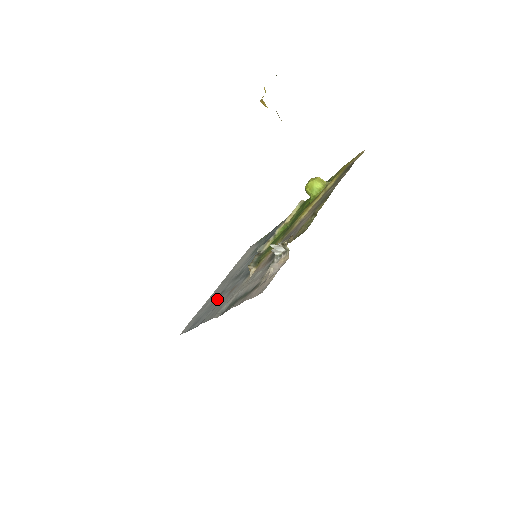
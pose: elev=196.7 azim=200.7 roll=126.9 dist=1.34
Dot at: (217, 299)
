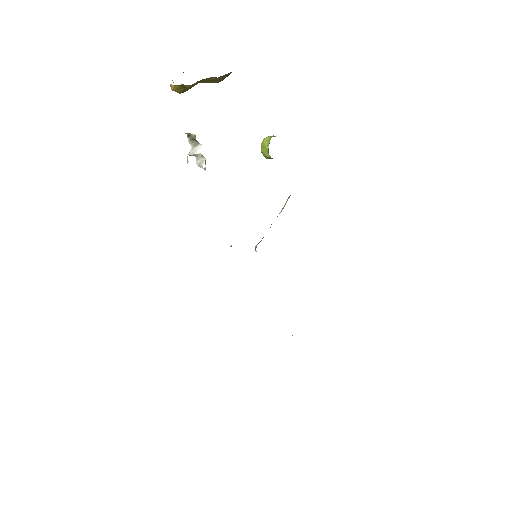
Dot at: occluded
